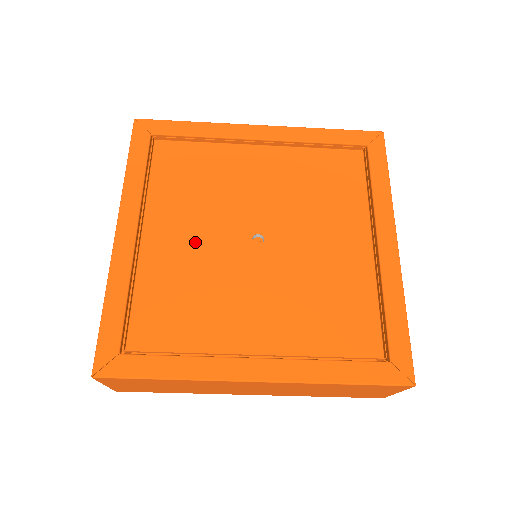
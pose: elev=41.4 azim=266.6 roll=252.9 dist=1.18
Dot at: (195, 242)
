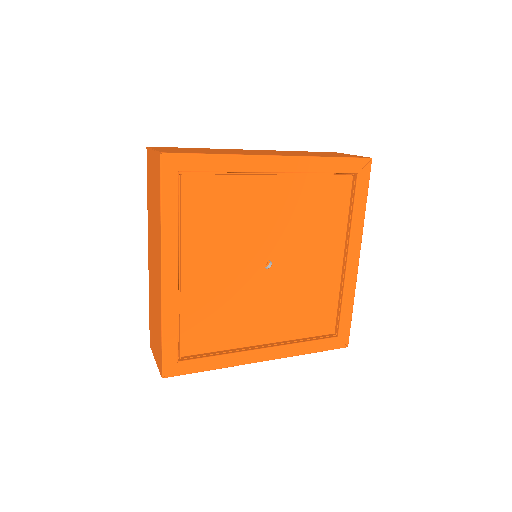
Dot at: (222, 273)
